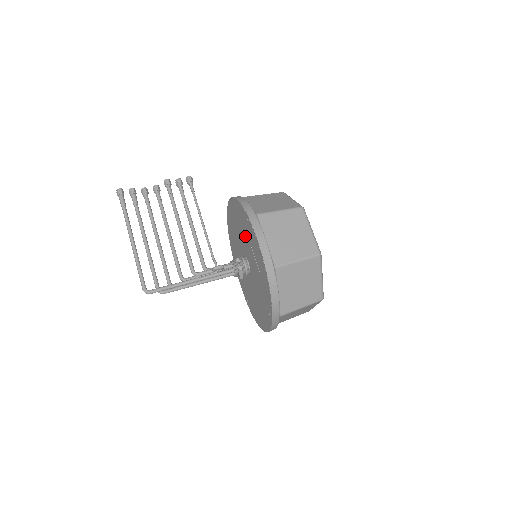
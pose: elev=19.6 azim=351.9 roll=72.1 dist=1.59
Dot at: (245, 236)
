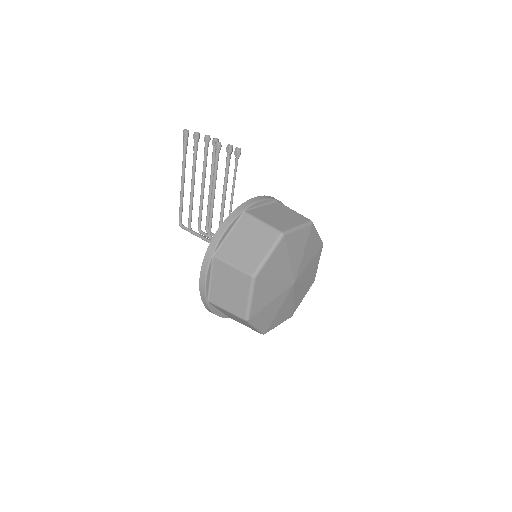
Dot at: occluded
